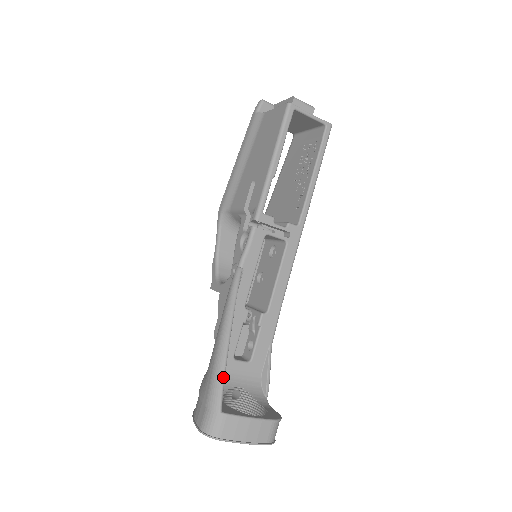
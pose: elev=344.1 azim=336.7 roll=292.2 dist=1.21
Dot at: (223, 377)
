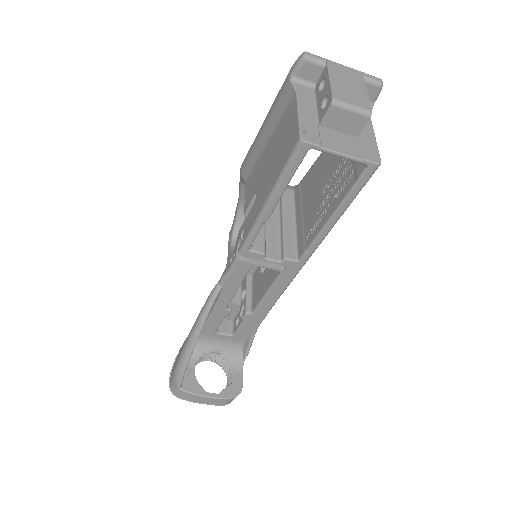
Dot at: (183, 370)
